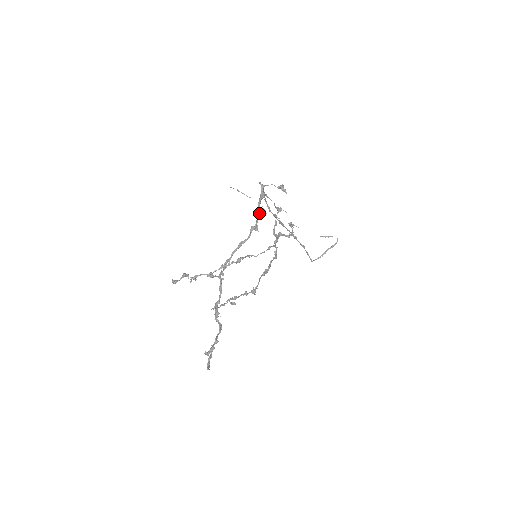
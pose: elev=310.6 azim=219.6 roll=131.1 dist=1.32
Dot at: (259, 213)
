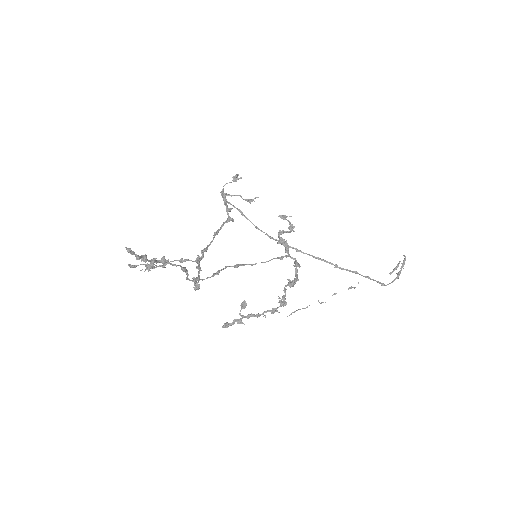
Dot at: (227, 208)
